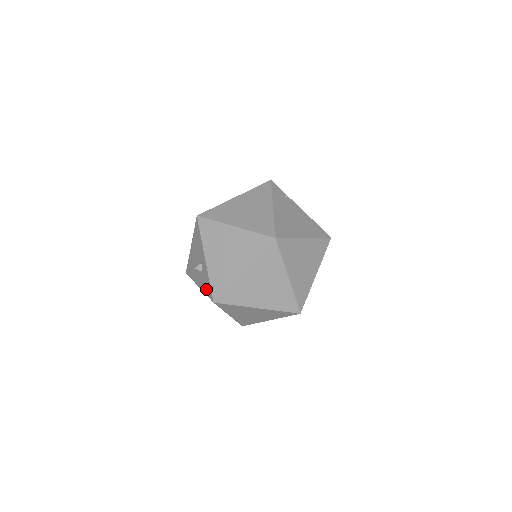
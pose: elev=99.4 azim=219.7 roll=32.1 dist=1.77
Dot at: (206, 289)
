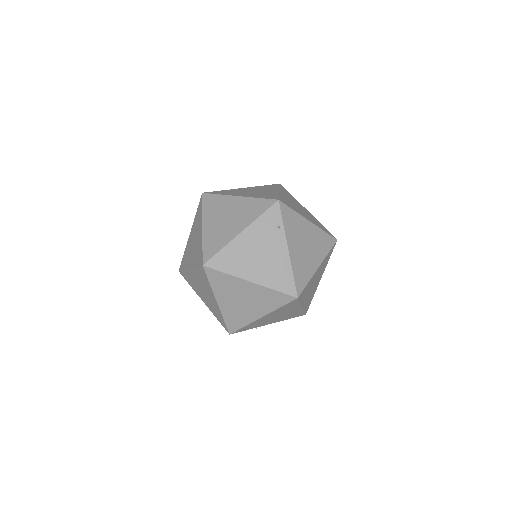
Dot at: occluded
